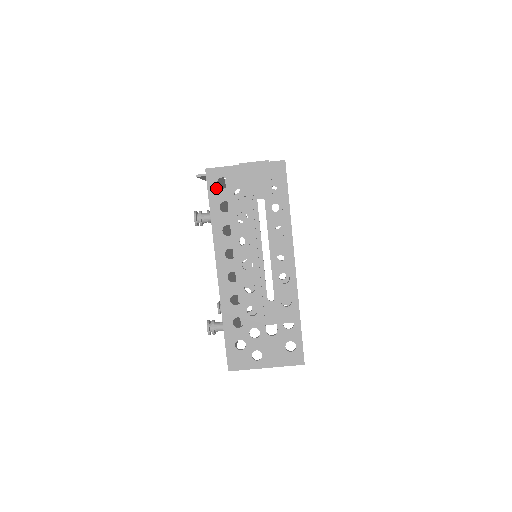
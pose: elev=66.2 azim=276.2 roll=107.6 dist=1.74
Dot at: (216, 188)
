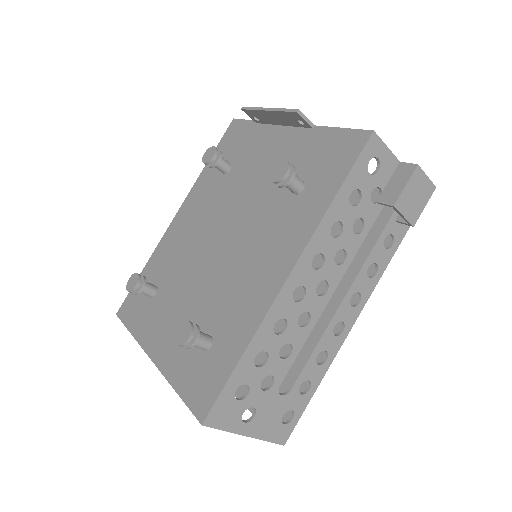
Dot at: (365, 166)
